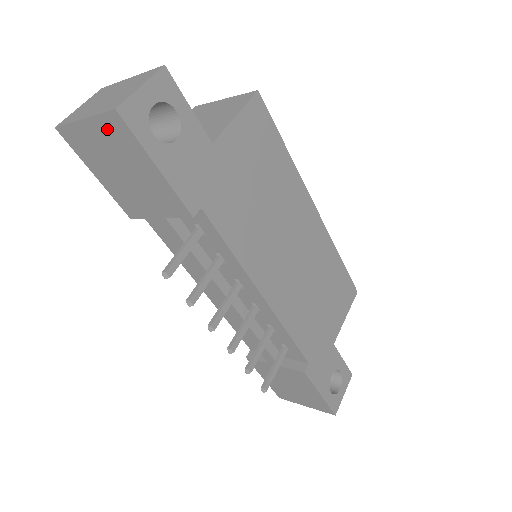
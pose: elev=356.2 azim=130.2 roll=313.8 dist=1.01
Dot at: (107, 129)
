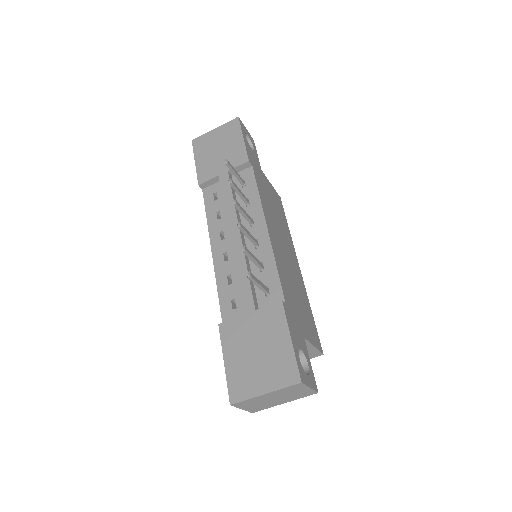
Dot at: (226, 128)
